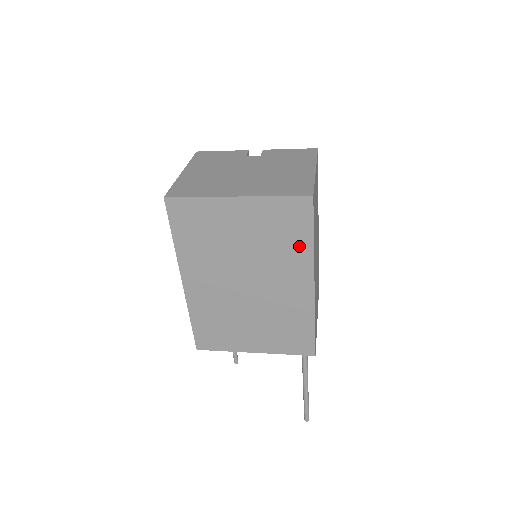
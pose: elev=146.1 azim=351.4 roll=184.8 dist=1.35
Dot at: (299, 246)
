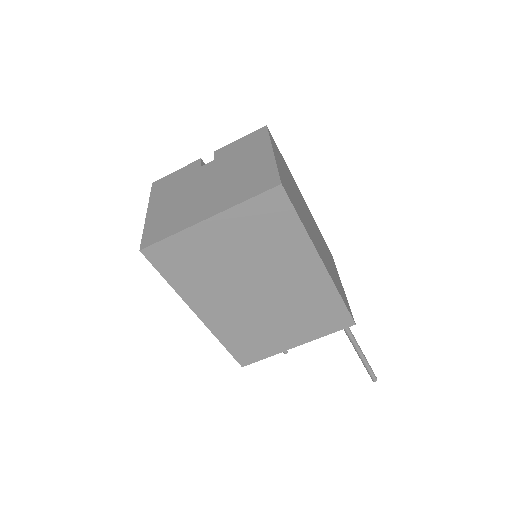
Dot at: (291, 236)
